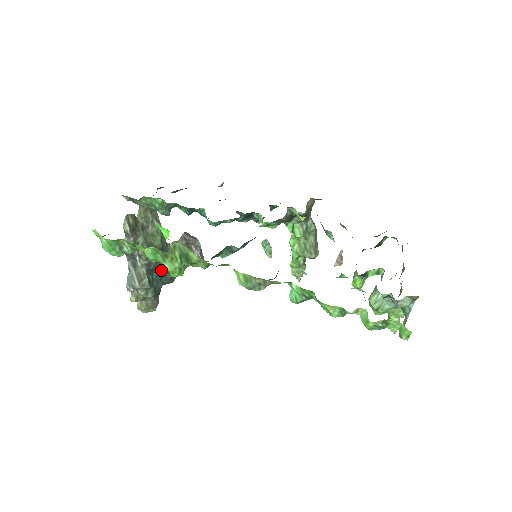
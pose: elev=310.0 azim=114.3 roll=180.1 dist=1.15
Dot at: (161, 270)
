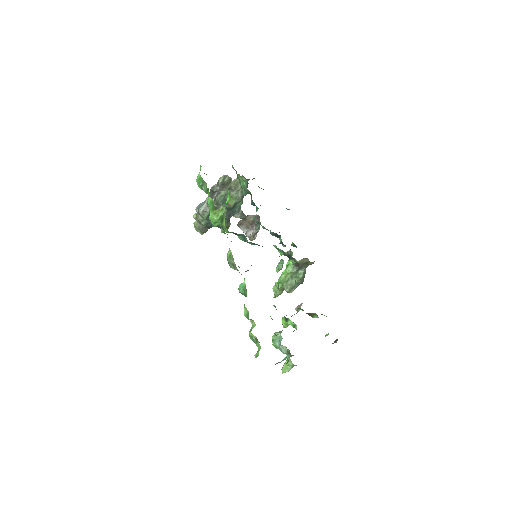
Dot at: occluded
